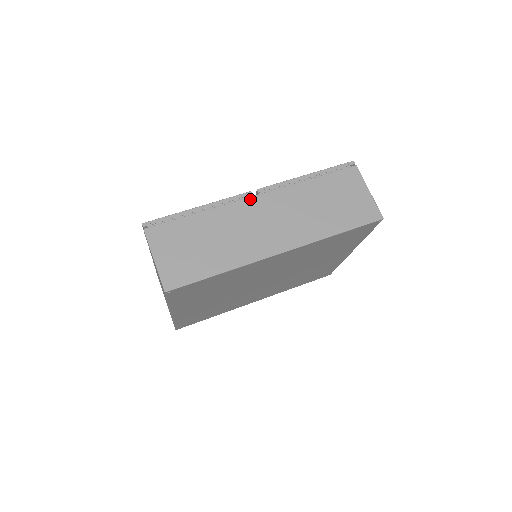
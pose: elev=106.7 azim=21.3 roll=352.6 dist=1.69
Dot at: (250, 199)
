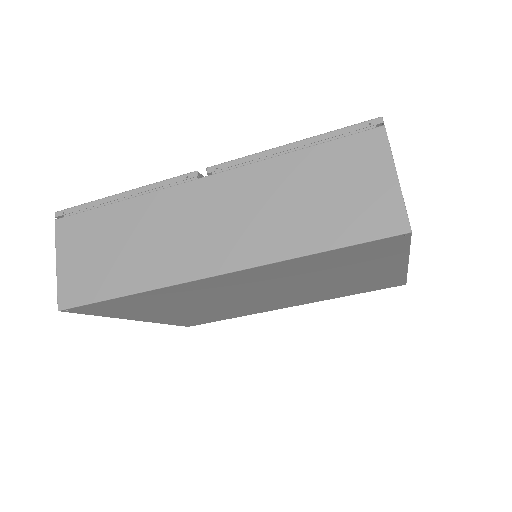
Dot at: (192, 184)
